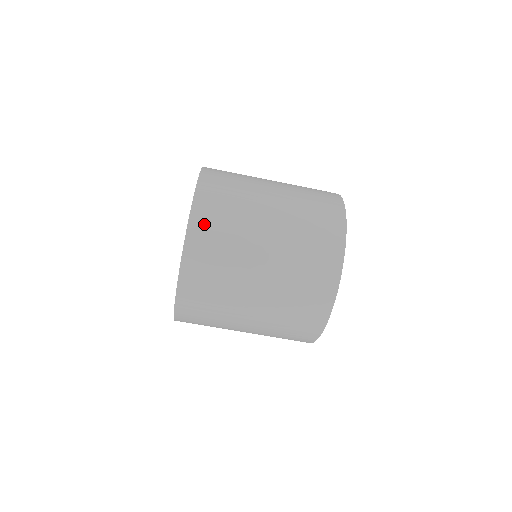
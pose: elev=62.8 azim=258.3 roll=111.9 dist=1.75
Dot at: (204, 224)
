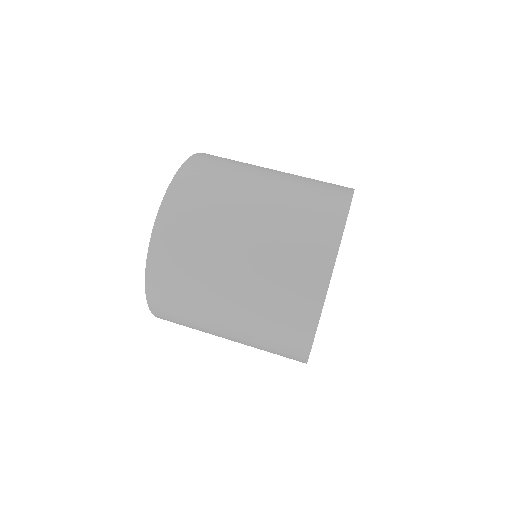
Dot at: (216, 156)
